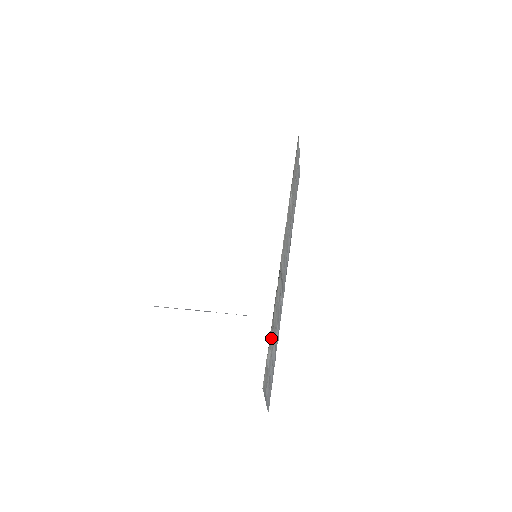
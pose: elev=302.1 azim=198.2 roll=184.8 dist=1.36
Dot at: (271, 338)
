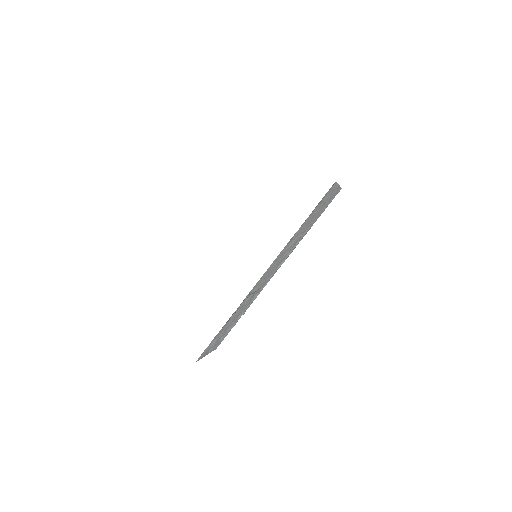
Dot at: (220, 332)
